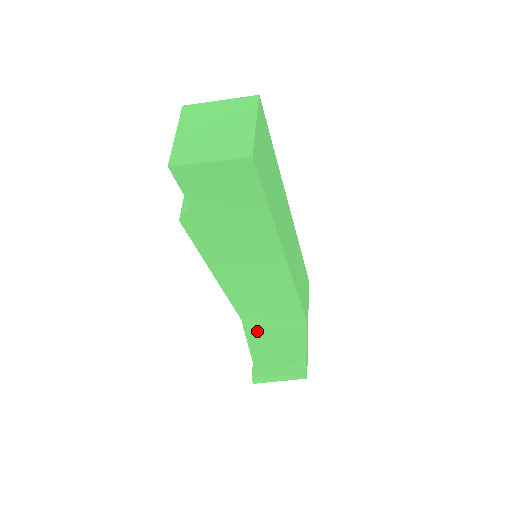
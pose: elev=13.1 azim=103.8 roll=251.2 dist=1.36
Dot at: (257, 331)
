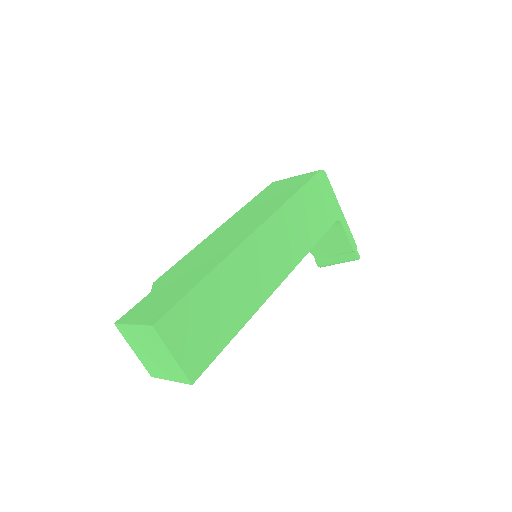
Dot at: occluded
